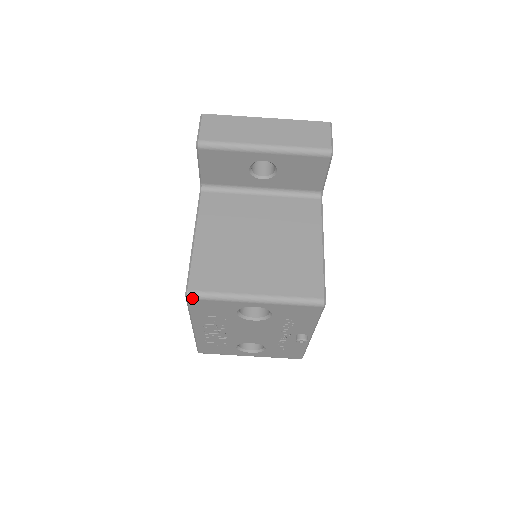
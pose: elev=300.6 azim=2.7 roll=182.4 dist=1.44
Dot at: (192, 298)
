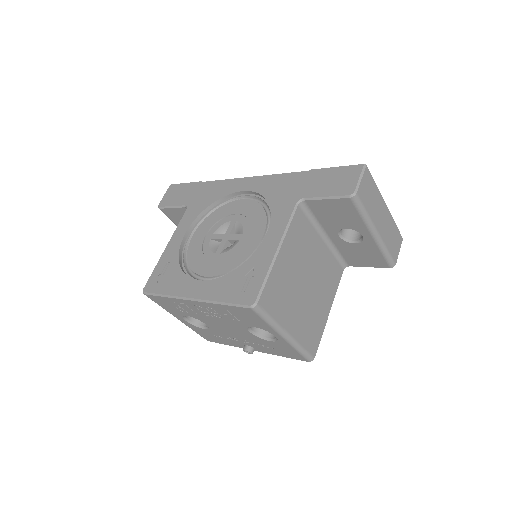
Dot at: (254, 310)
